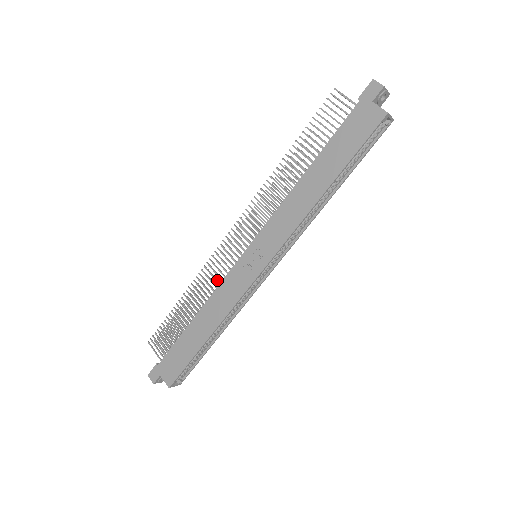
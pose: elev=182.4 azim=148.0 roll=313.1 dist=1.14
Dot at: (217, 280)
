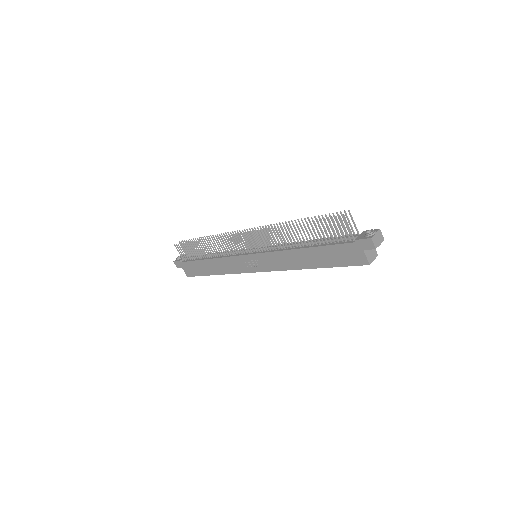
Dot at: (226, 250)
